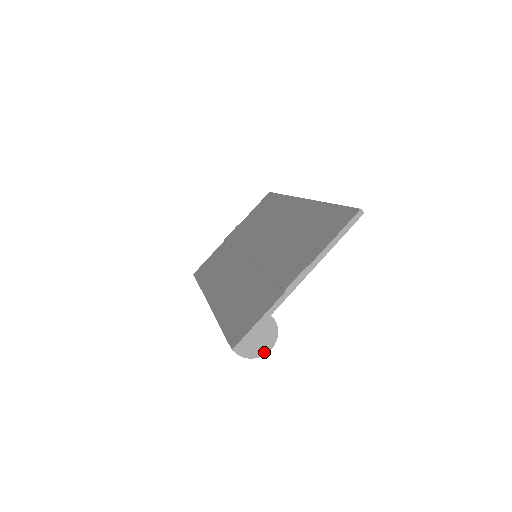
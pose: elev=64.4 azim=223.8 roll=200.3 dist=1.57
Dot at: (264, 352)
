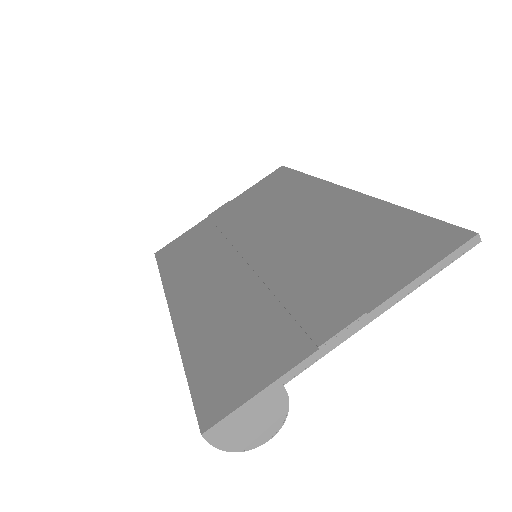
Dot at: (255, 444)
